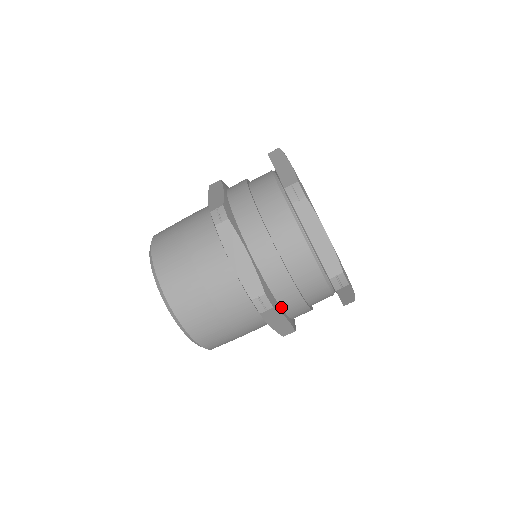
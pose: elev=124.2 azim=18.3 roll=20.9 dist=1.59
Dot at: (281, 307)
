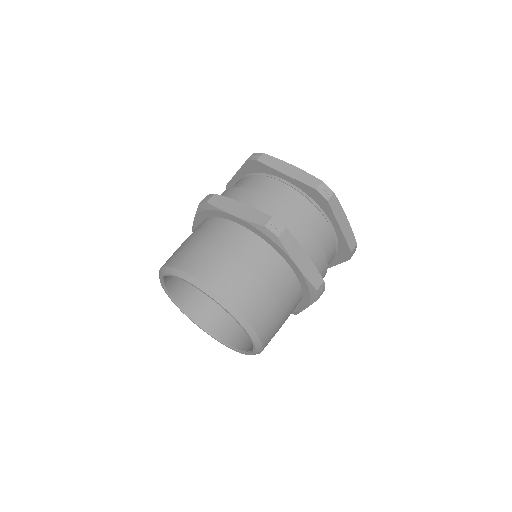
Dot at: occluded
